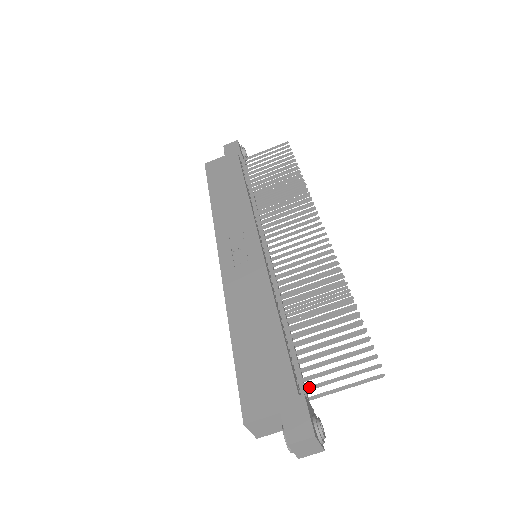
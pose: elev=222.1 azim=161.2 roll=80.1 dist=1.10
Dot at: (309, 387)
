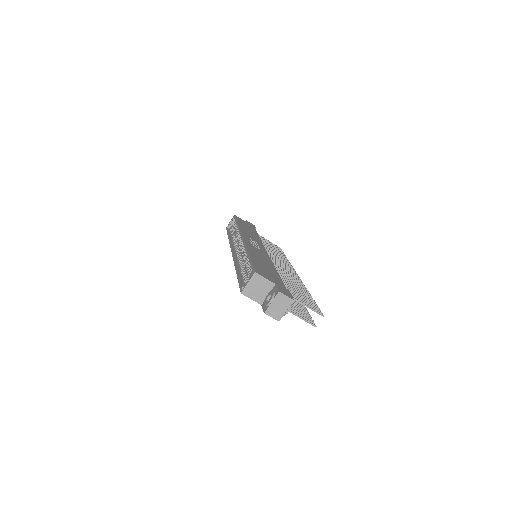
Dot at: occluded
